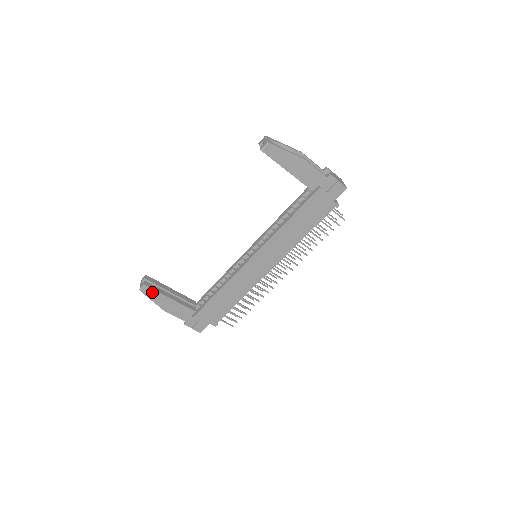
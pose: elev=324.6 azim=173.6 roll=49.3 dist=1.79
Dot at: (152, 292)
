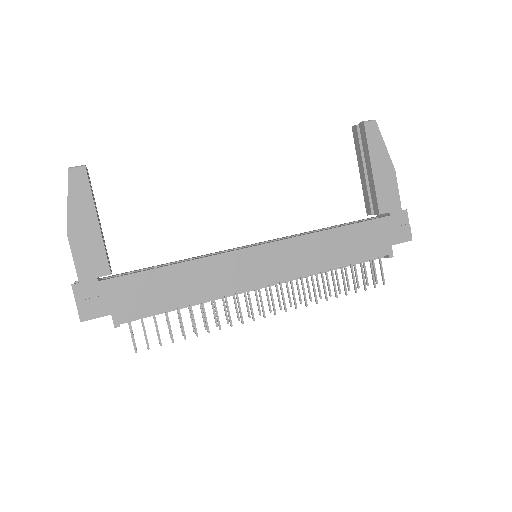
Dot at: (83, 187)
